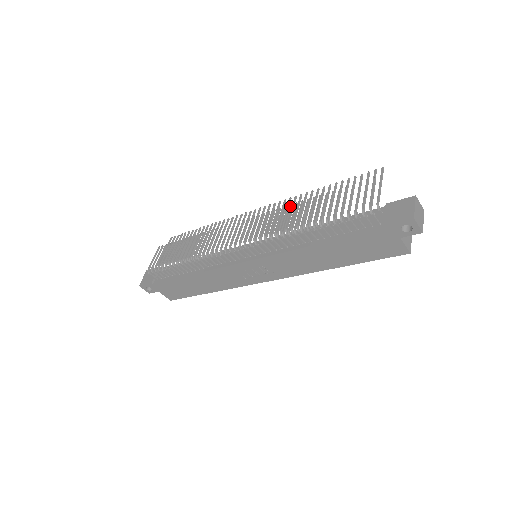
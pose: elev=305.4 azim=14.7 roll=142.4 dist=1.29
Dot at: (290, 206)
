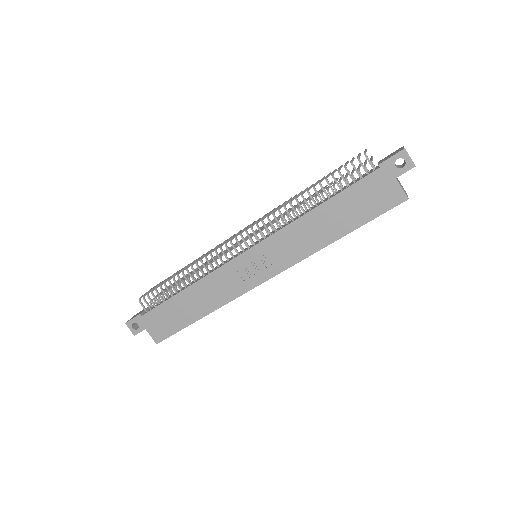
Dot at: (290, 198)
